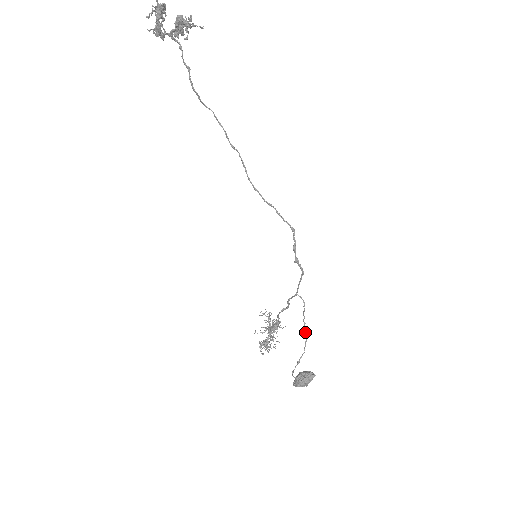
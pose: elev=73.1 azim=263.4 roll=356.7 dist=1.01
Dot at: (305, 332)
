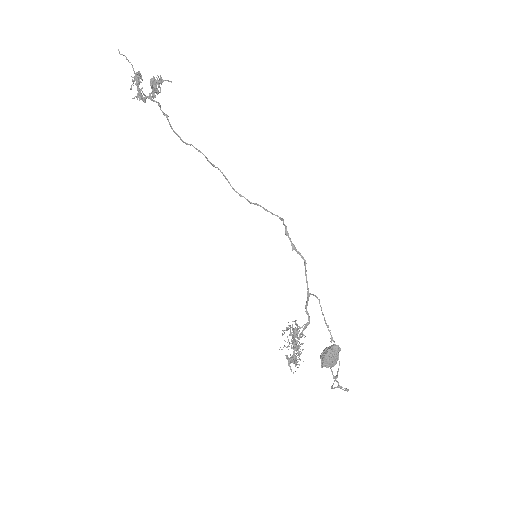
Dot at: (332, 338)
